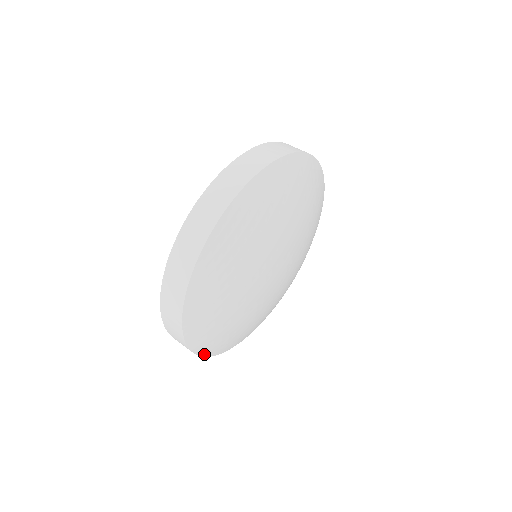
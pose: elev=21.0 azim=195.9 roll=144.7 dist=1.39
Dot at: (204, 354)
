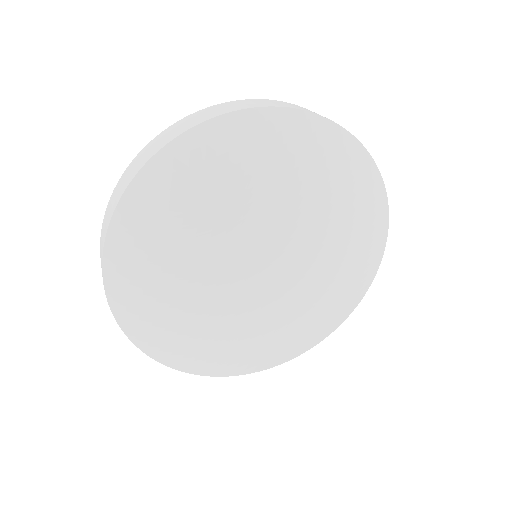
Dot at: (241, 373)
